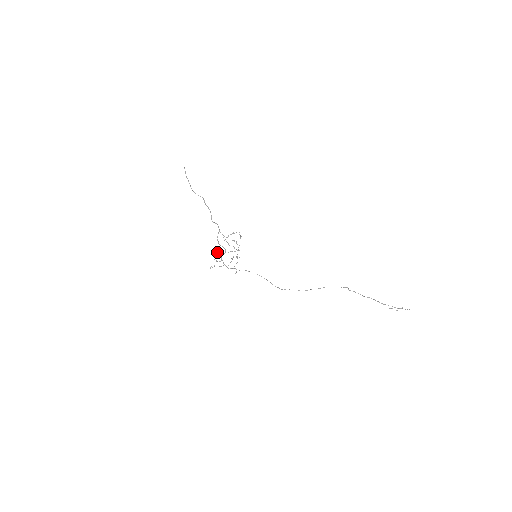
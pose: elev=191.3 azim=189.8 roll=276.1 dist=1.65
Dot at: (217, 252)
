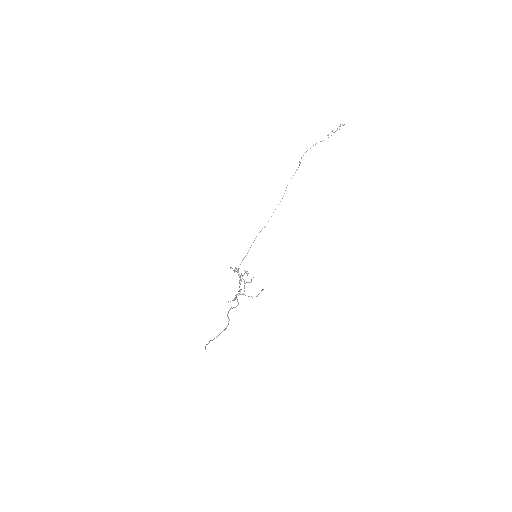
Dot at: occluded
